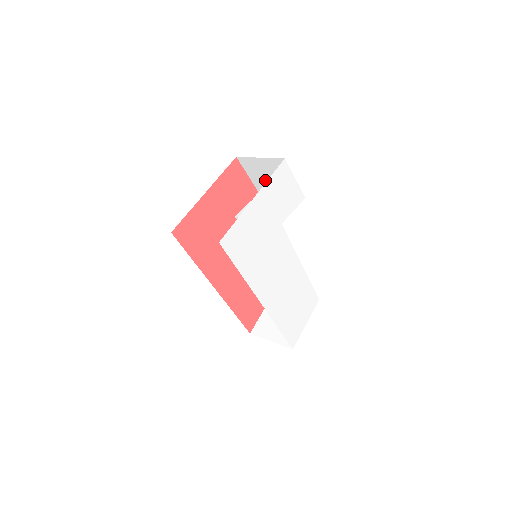
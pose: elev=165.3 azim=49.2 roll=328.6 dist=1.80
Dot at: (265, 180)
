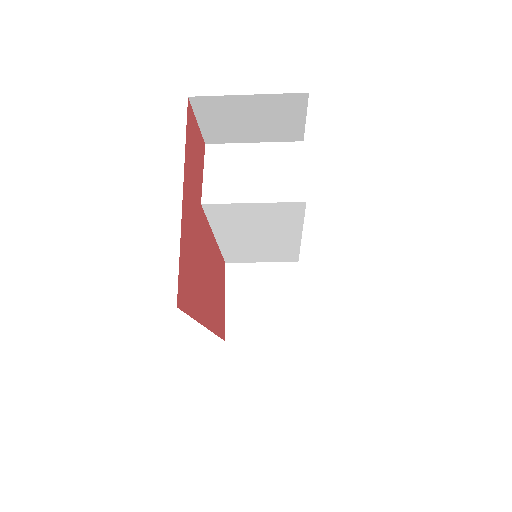
Dot at: (234, 126)
